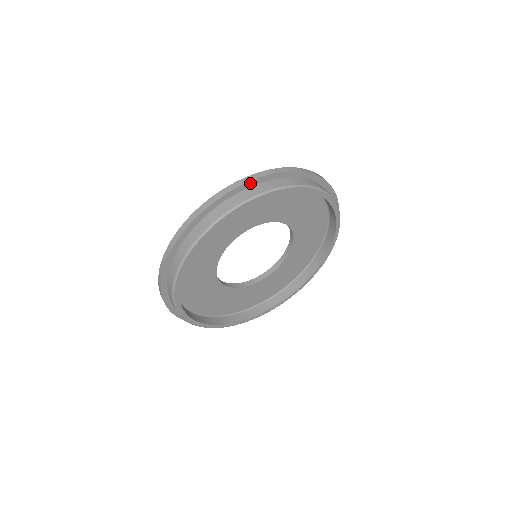
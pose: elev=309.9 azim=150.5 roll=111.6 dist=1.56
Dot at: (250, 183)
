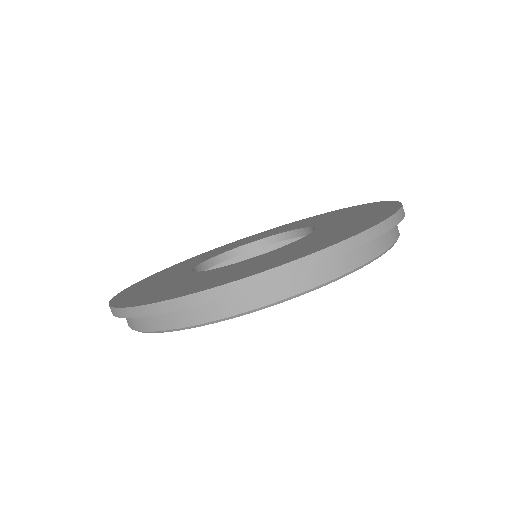
Dot at: (300, 270)
